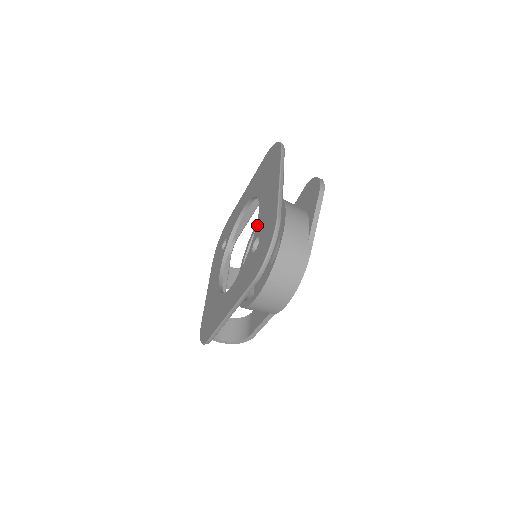
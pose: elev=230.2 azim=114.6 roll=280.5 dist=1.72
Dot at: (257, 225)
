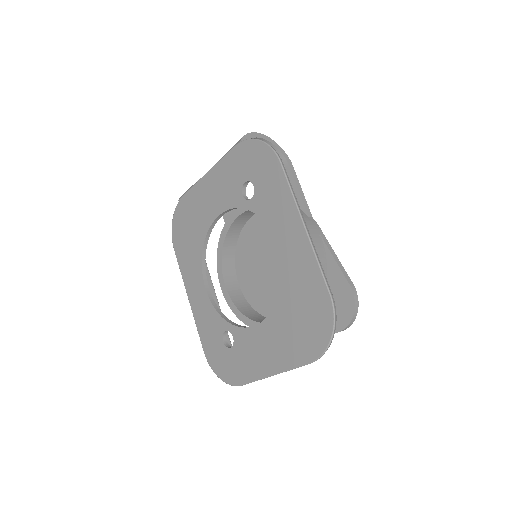
Dot at: (243, 332)
